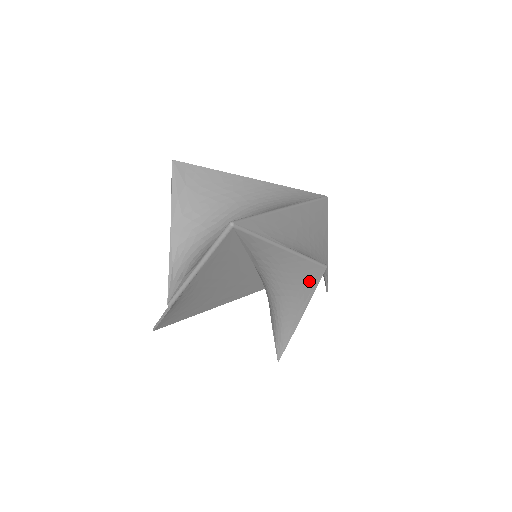
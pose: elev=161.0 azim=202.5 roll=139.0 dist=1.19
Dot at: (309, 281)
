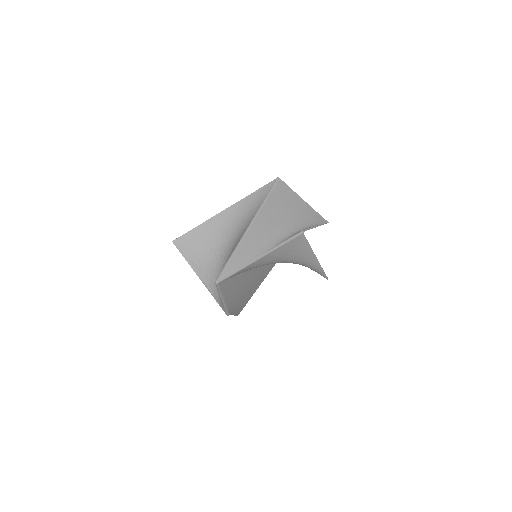
Dot at: (299, 246)
